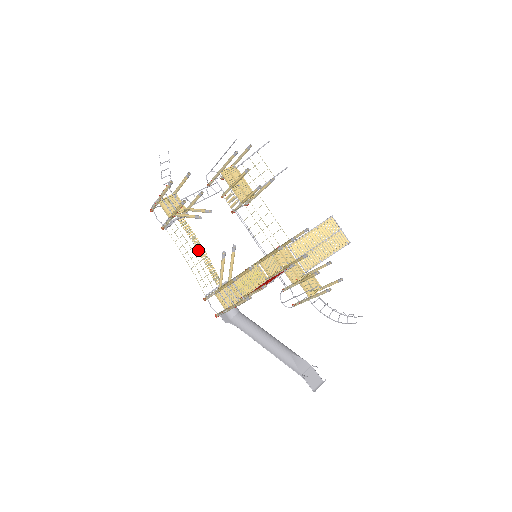
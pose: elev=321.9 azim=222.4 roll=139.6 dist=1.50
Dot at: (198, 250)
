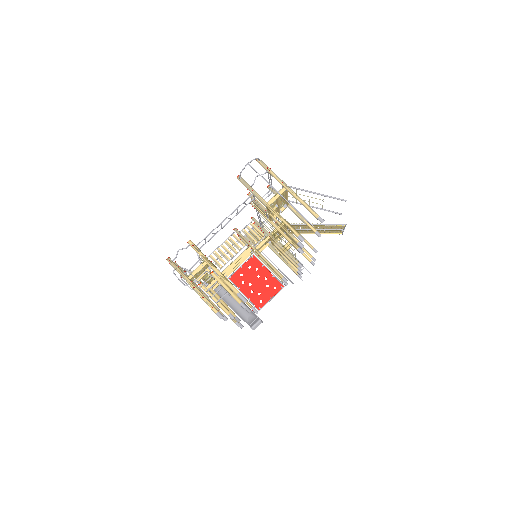
Dot at: (208, 283)
